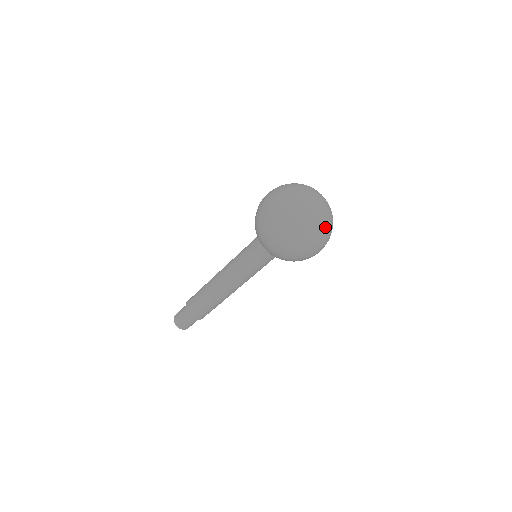
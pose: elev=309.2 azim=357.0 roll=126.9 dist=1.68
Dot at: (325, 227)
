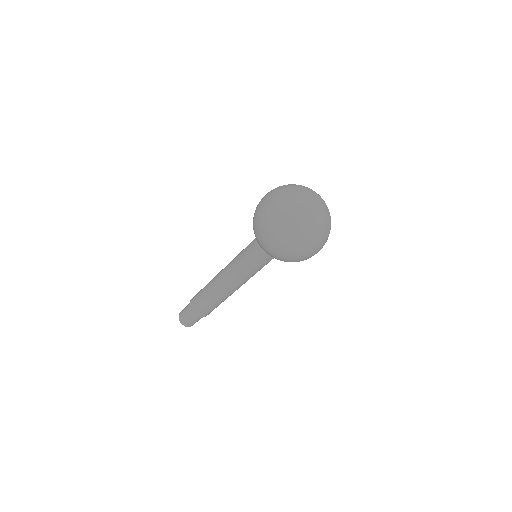
Dot at: (301, 218)
